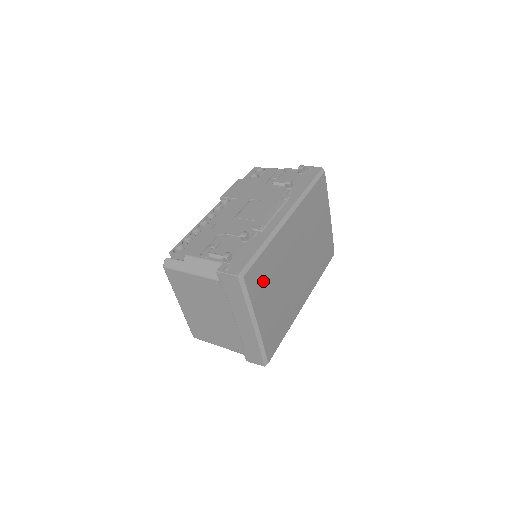
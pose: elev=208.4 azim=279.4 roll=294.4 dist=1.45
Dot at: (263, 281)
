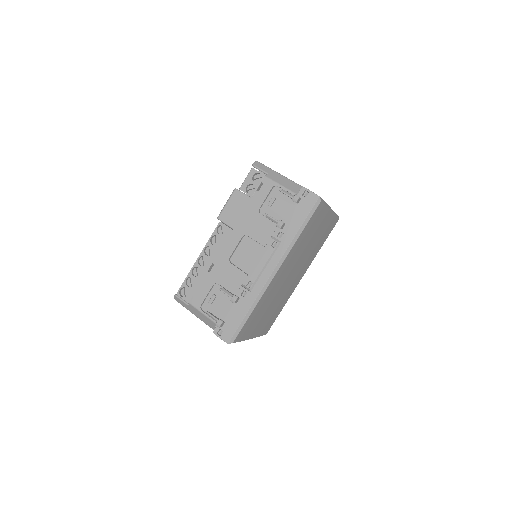
Dot at: (253, 323)
